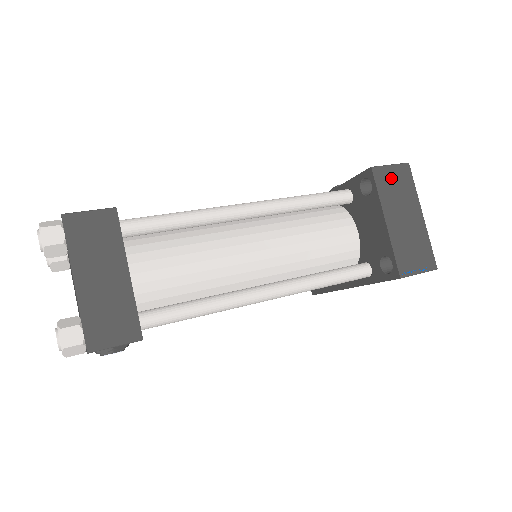
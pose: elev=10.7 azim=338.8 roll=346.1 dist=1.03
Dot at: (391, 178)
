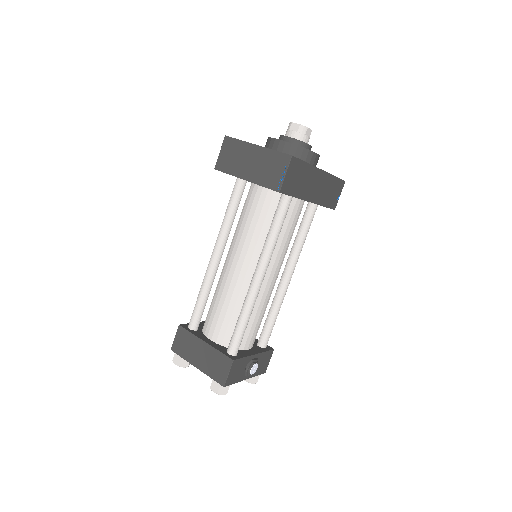
Dot at: (226, 157)
